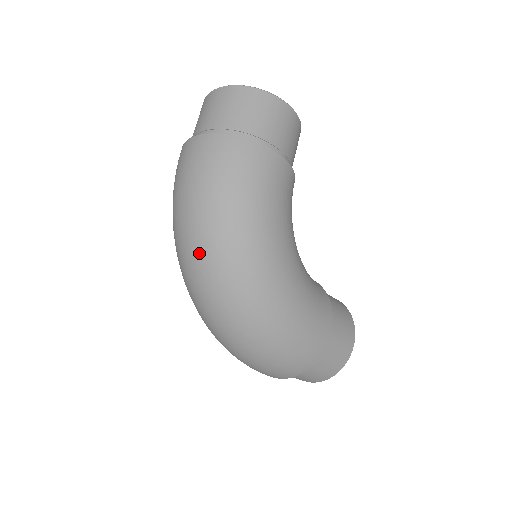
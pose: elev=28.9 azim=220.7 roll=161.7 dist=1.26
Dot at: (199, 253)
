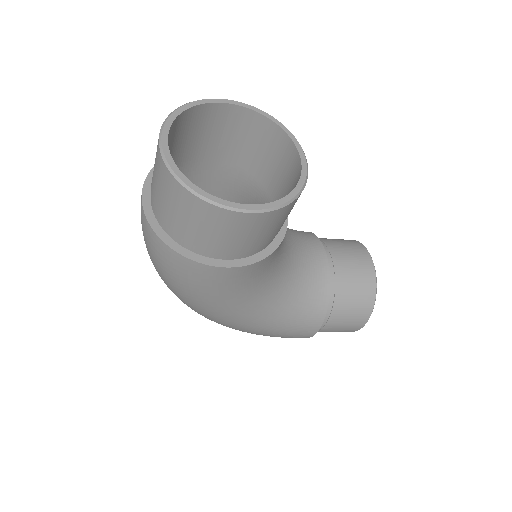
Dot at: occluded
